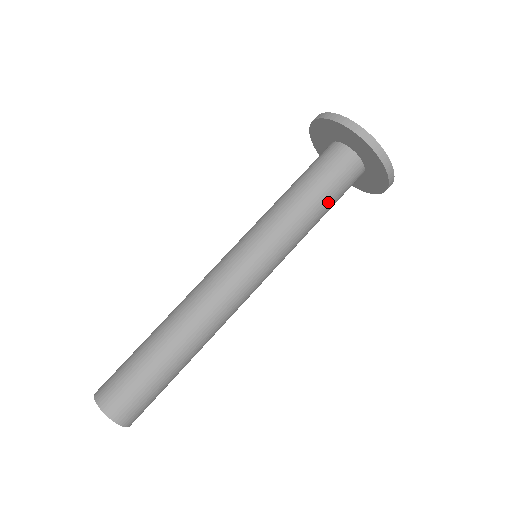
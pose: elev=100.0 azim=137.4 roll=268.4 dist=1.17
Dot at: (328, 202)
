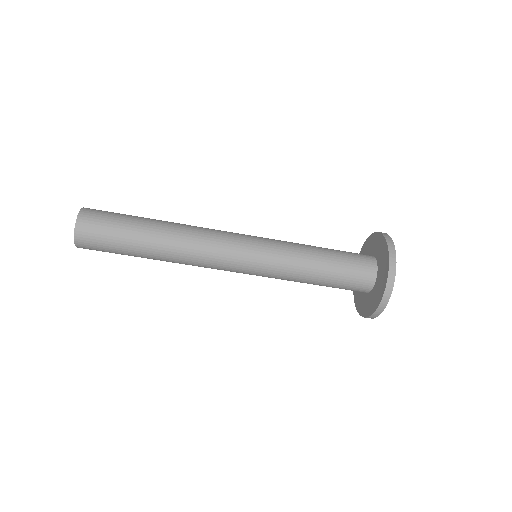
Dot at: occluded
